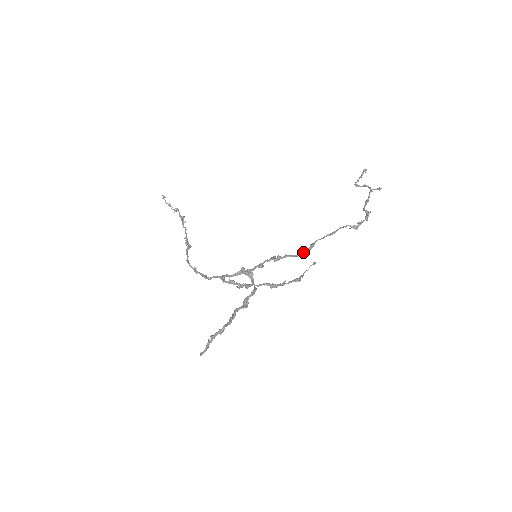
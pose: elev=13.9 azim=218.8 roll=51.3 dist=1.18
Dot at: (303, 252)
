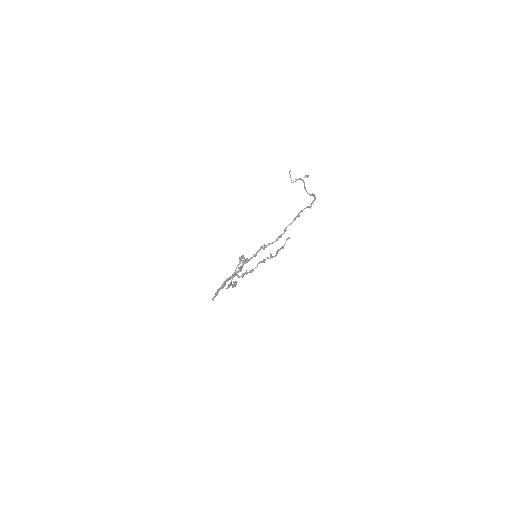
Dot at: (279, 236)
